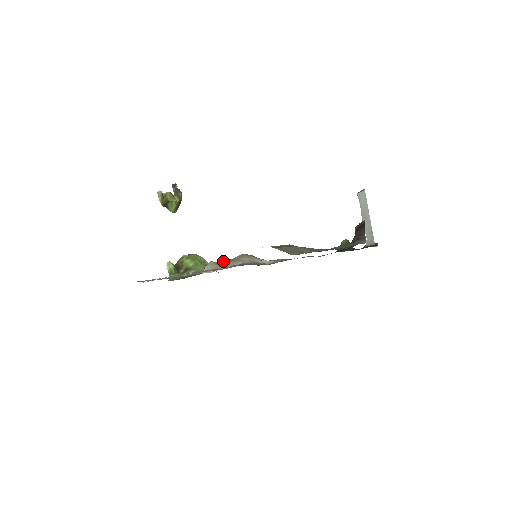
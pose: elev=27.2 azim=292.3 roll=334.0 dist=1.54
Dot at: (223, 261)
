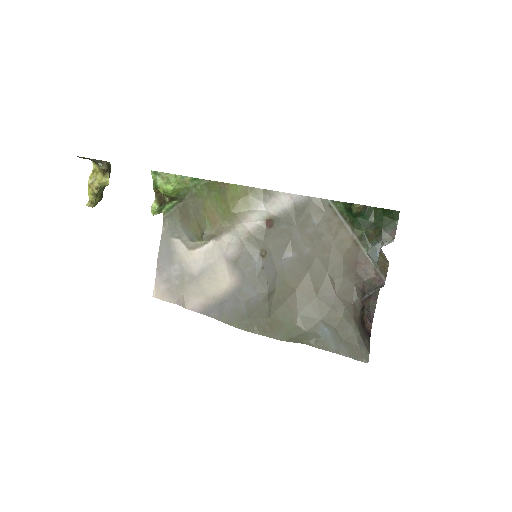
Dot at: (215, 224)
